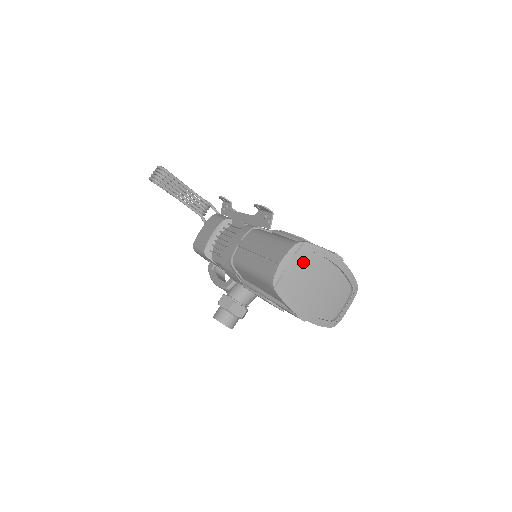
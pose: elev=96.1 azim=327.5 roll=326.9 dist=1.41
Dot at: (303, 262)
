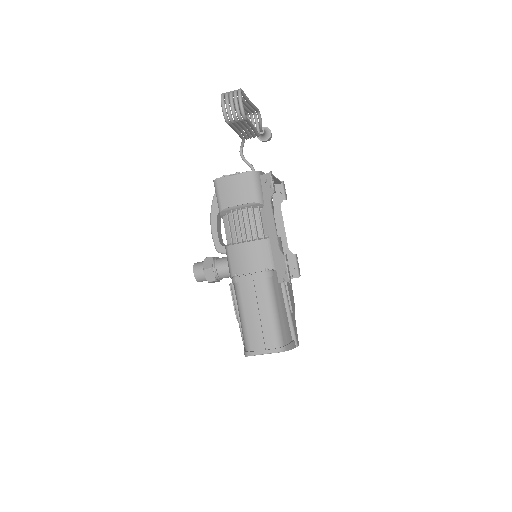
Dot at: occluded
